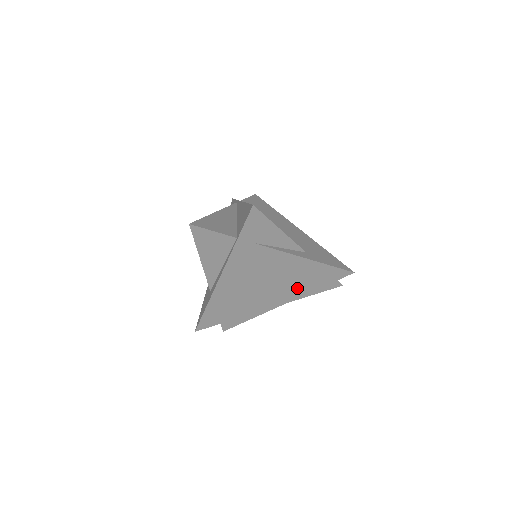
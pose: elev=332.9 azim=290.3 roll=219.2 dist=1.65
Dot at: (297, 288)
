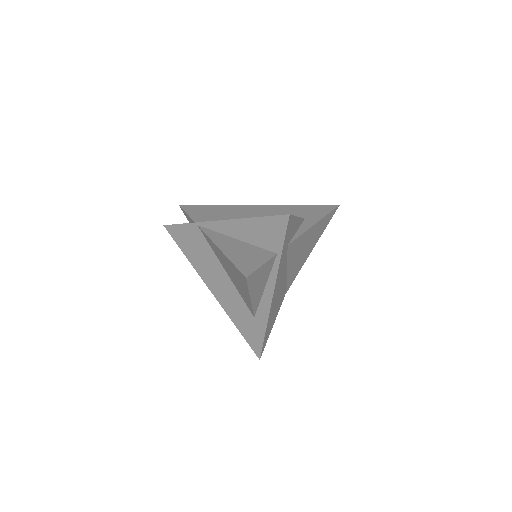
Dot at: (307, 252)
